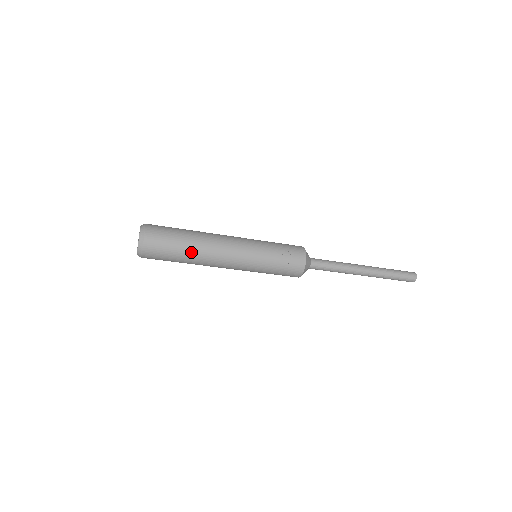
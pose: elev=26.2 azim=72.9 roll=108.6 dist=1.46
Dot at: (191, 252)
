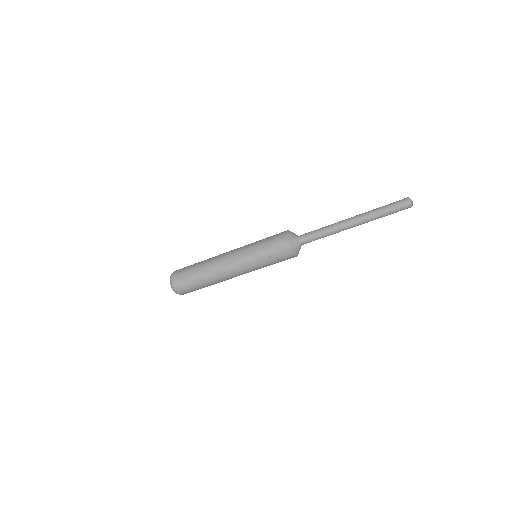
Dot at: (208, 283)
